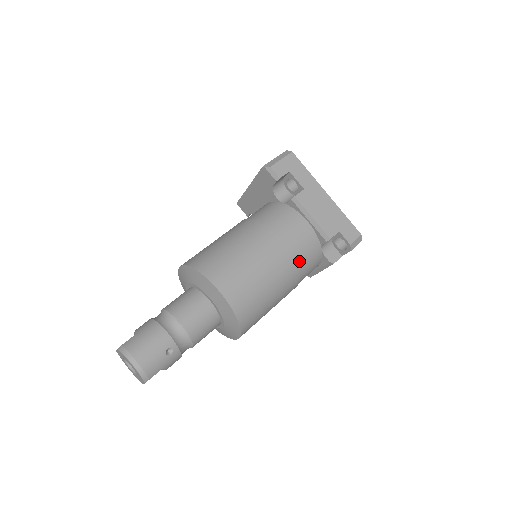
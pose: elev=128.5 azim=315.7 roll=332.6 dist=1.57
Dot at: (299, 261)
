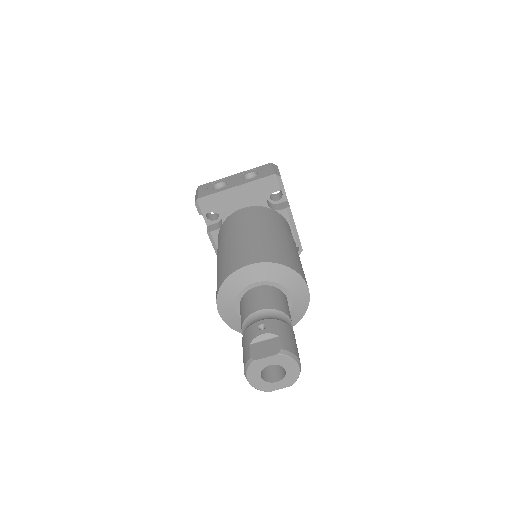
Dot at: occluded
